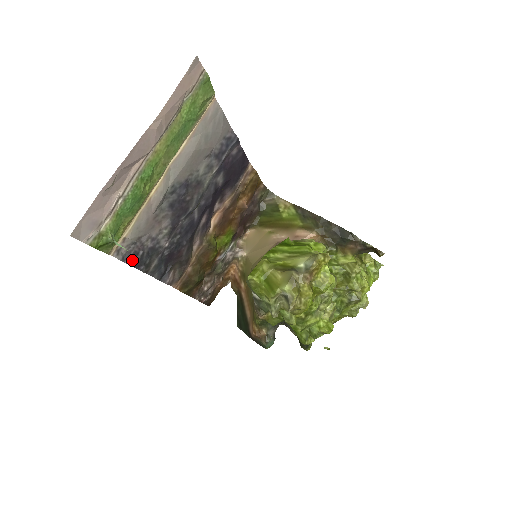
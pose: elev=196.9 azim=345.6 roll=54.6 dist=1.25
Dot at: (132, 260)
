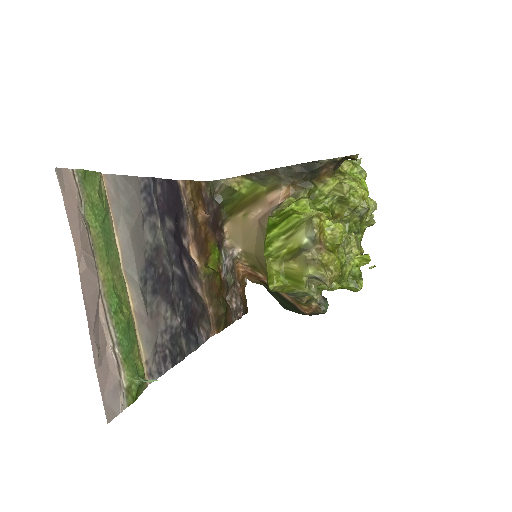
Dot at: (166, 365)
